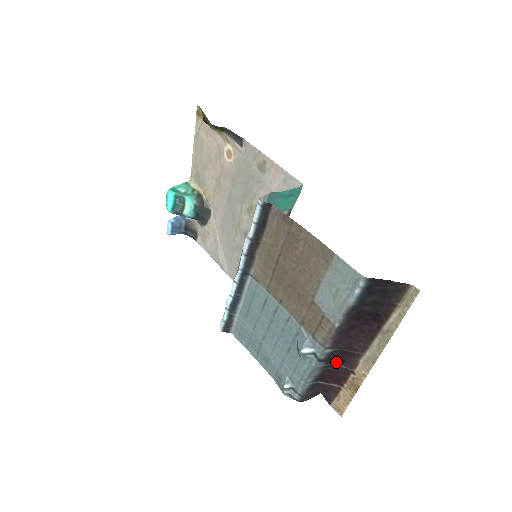
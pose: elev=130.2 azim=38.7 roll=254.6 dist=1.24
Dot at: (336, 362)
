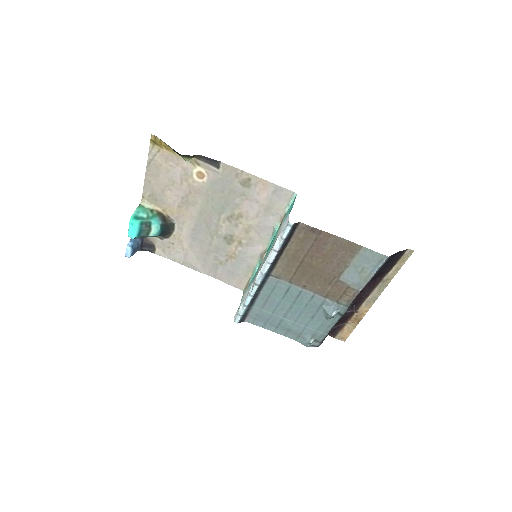
Dot at: (347, 311)
